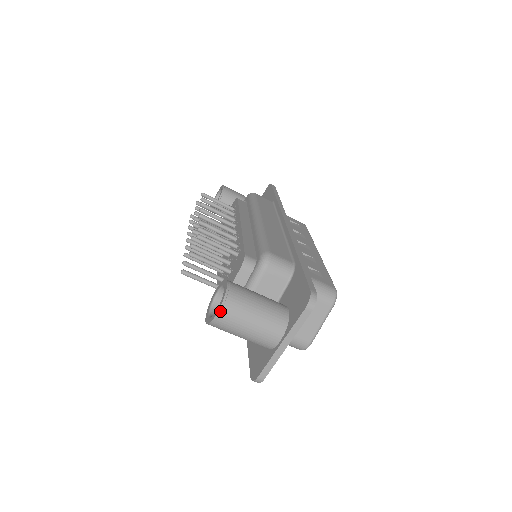
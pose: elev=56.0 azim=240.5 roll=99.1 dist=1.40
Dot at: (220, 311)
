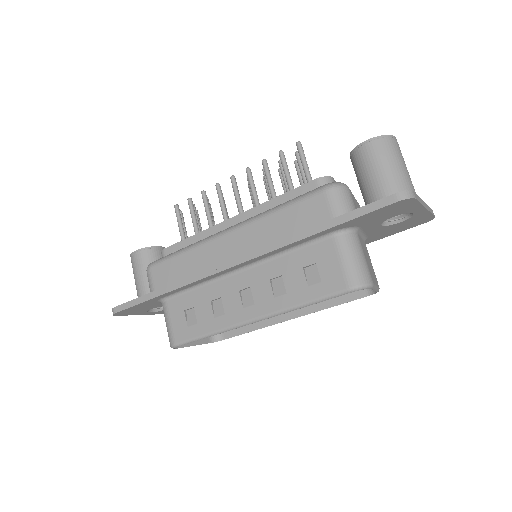
Dot at: occluded
